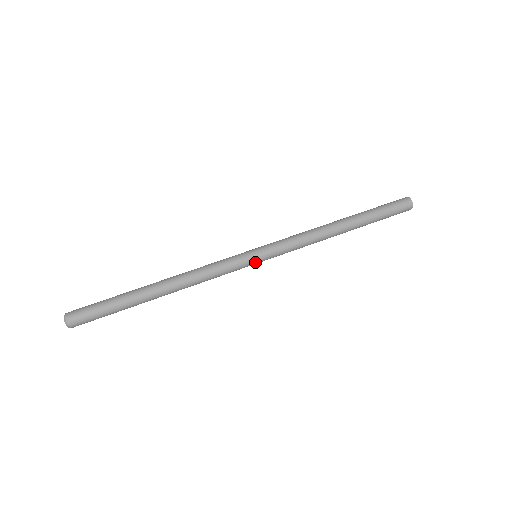
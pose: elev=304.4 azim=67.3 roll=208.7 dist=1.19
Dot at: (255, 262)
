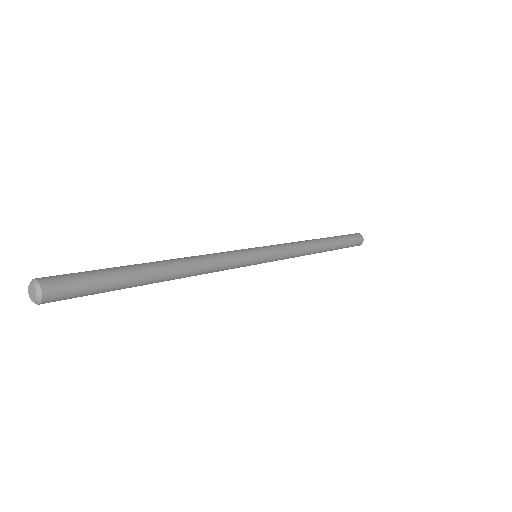
Dot at: (257, 263)
